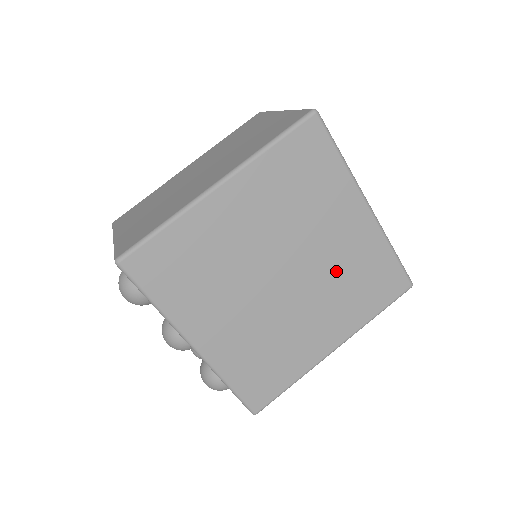
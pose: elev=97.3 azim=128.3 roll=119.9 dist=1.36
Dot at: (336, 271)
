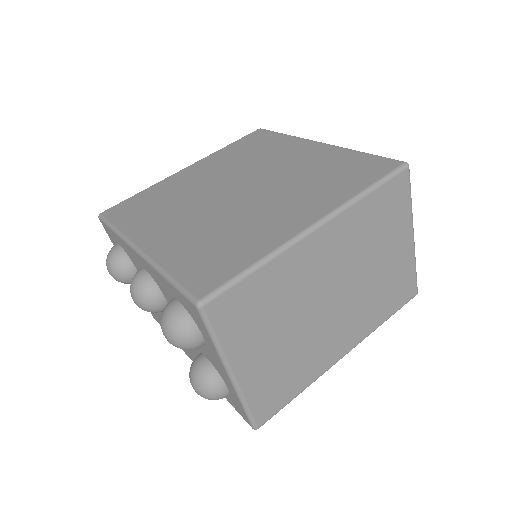
Dot at: (296, 176)
